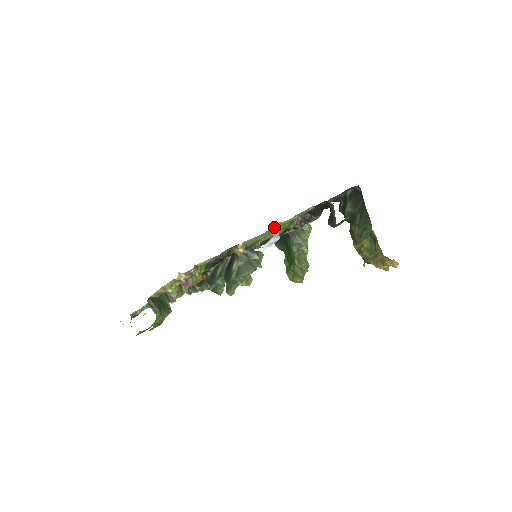
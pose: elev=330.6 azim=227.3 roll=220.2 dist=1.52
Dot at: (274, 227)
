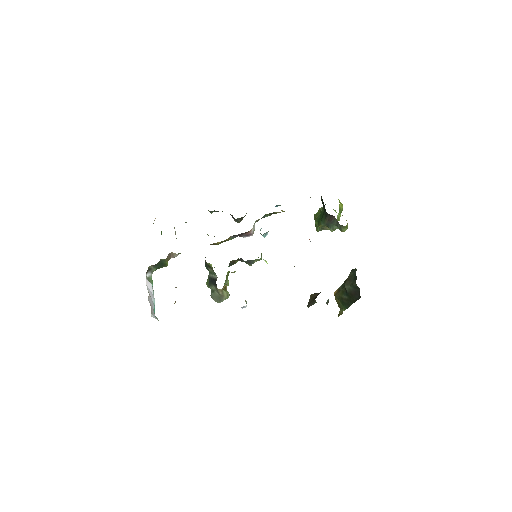
Dot at: (244, 306)
